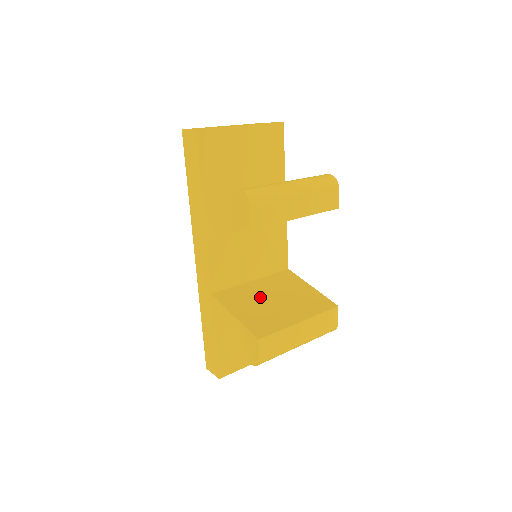
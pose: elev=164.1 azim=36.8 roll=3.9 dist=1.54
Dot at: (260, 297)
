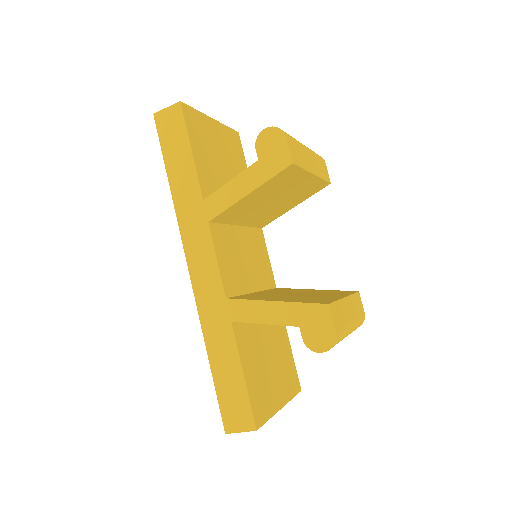
Dot at: (281, 295)
